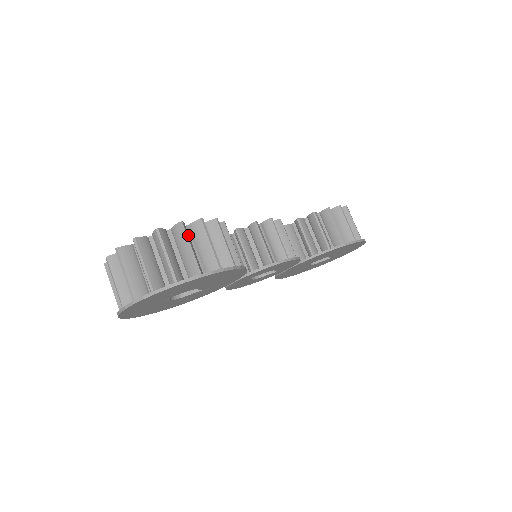
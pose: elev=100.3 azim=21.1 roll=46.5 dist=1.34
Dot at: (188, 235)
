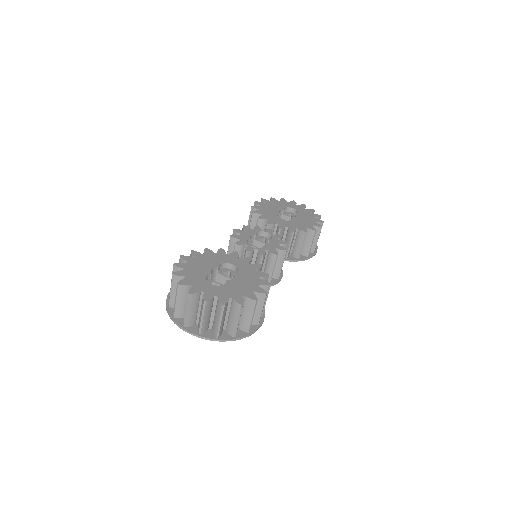
Dot at: (255, 306)
